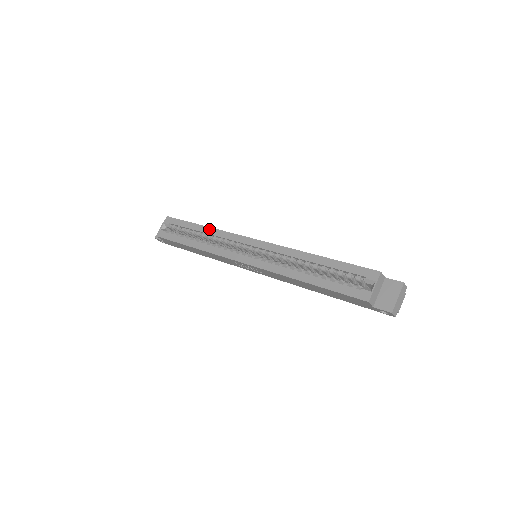
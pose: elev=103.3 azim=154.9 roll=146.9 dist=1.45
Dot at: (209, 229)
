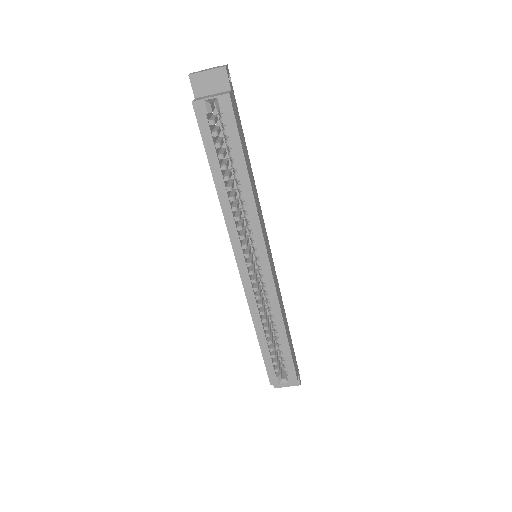
Dot at: (250, 193)
